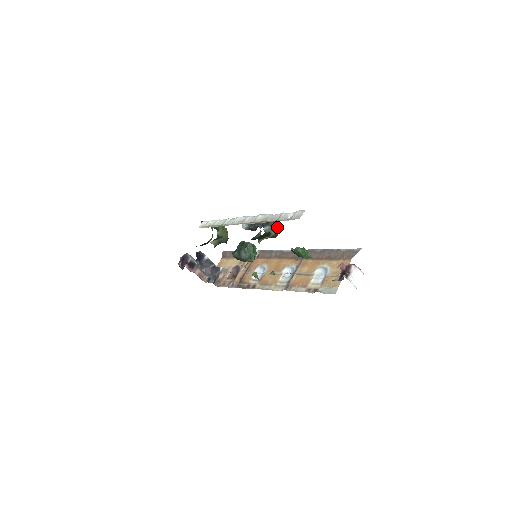
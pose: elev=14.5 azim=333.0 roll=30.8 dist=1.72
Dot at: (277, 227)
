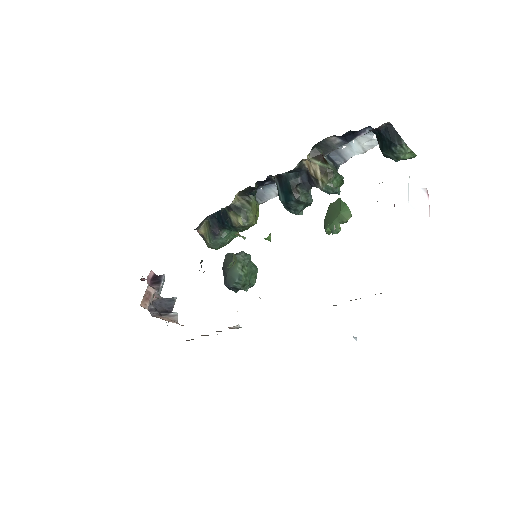
Dot at: (339, 174)
